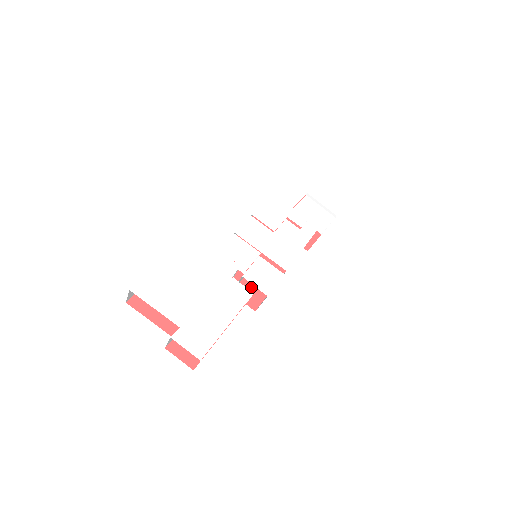
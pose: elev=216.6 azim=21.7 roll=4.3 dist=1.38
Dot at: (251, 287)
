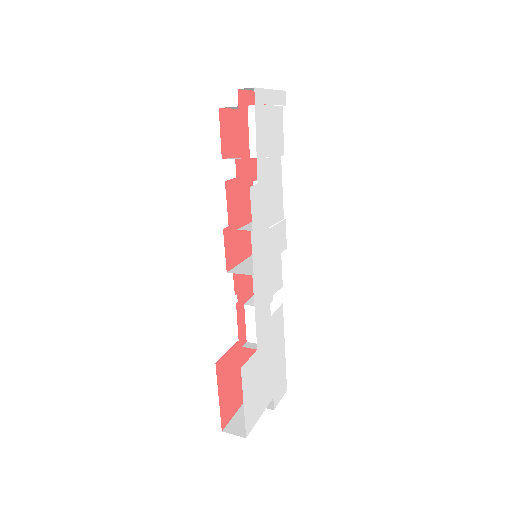
Dot at: occluded
